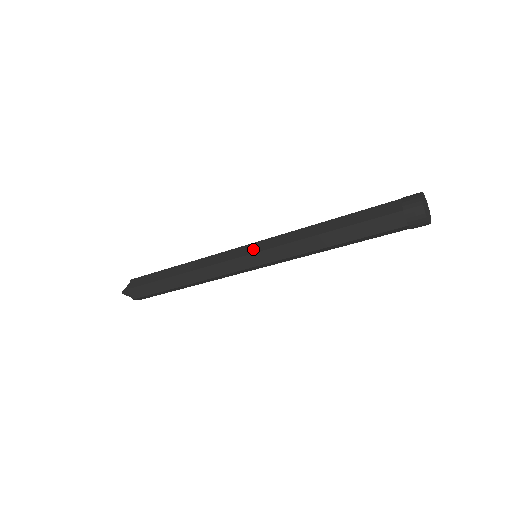
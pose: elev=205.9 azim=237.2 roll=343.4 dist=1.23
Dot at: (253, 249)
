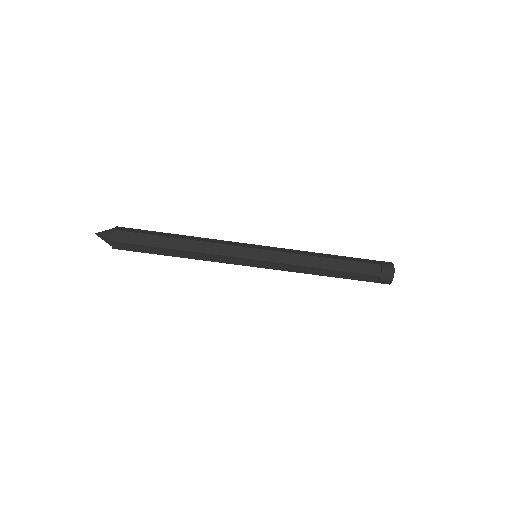
Dot at: occluded
